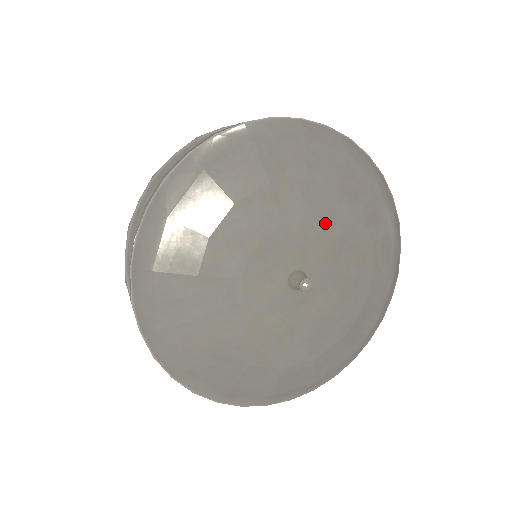
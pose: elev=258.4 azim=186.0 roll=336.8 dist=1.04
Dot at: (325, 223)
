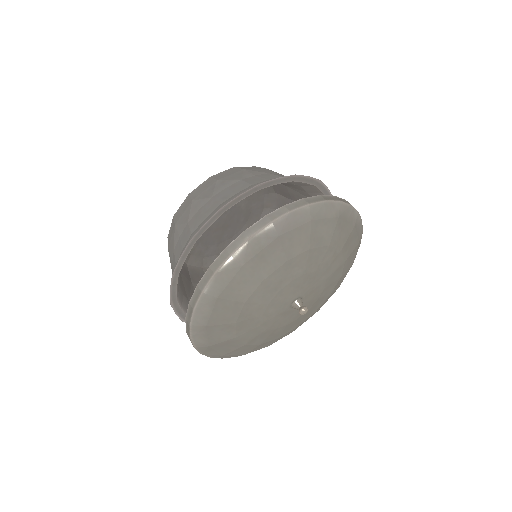
Dot at: (326, 287)
